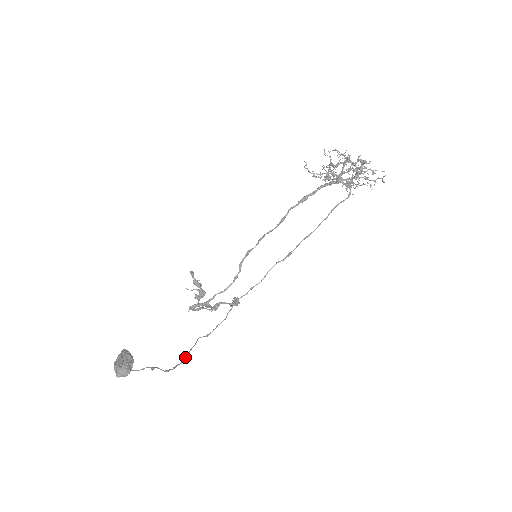
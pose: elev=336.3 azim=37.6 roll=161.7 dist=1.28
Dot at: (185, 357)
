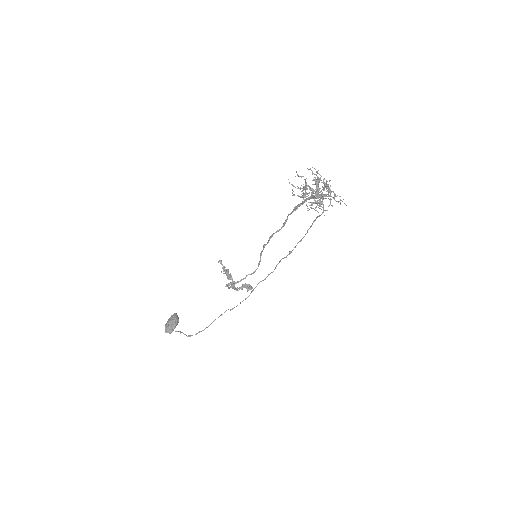
Dot at: (208, 326)
